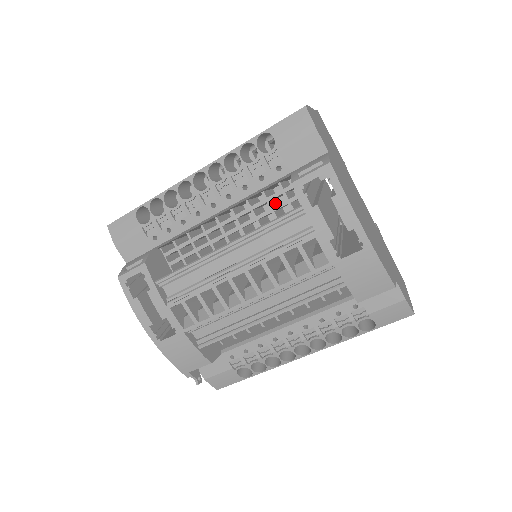
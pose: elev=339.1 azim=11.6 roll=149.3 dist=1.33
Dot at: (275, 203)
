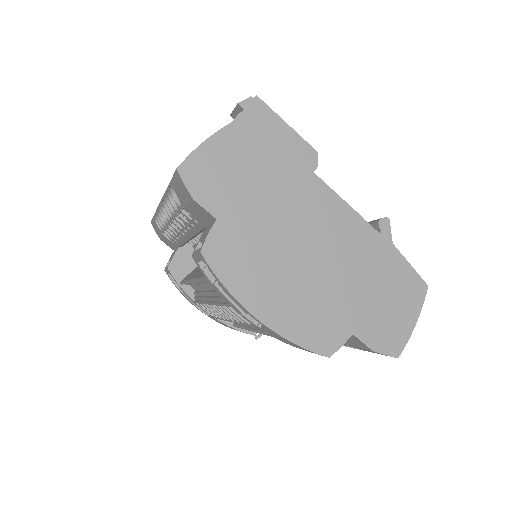
Dot at: occluded
